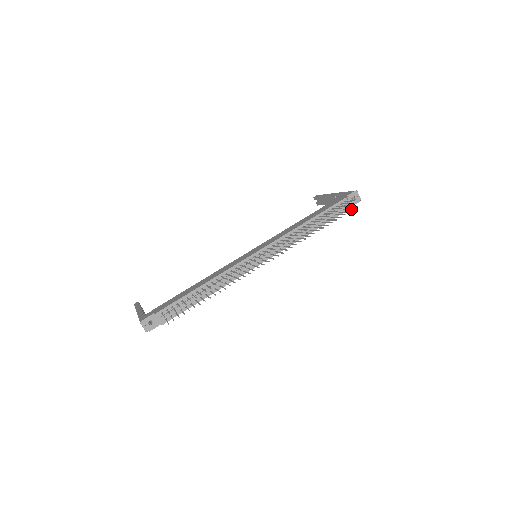
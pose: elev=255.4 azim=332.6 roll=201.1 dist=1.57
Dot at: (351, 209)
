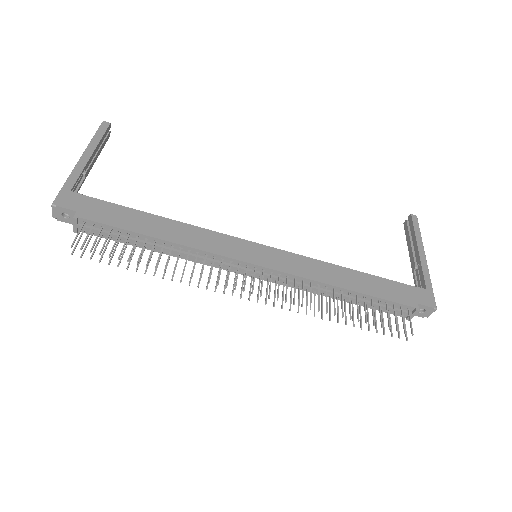
Dot at: (399, 333)
